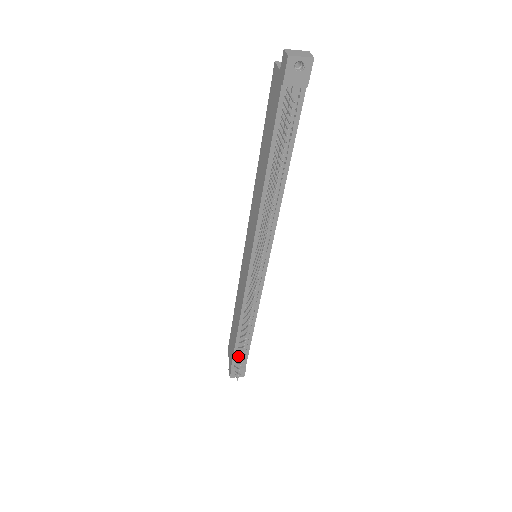
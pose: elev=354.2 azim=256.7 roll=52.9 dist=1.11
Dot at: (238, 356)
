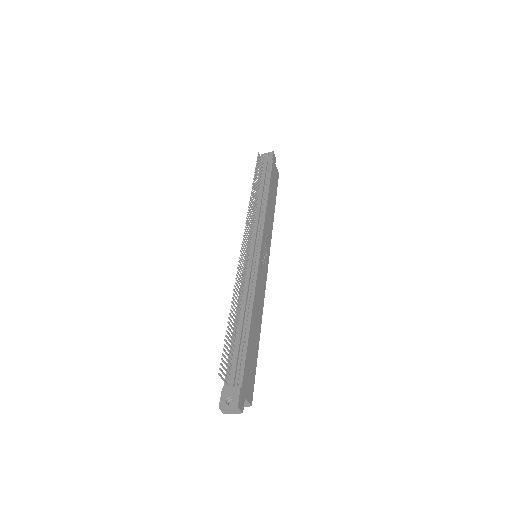
Dot at: (229, 351)
